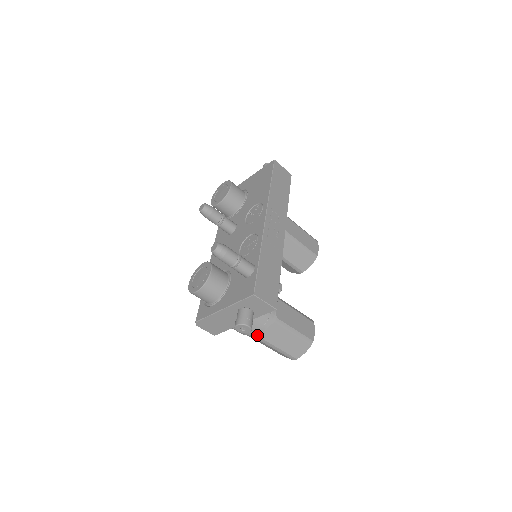
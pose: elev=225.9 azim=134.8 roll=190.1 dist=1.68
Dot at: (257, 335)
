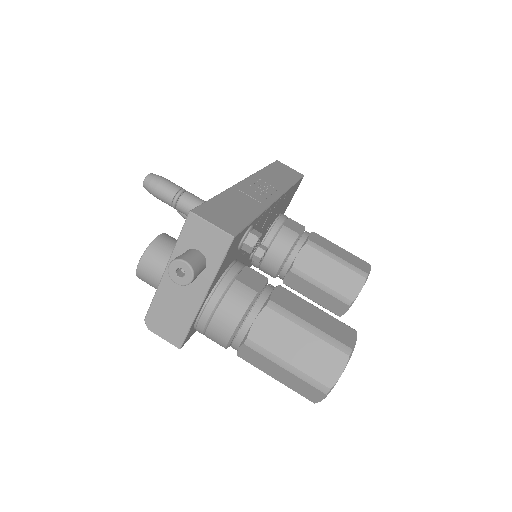
Dot at: (244, 337)
